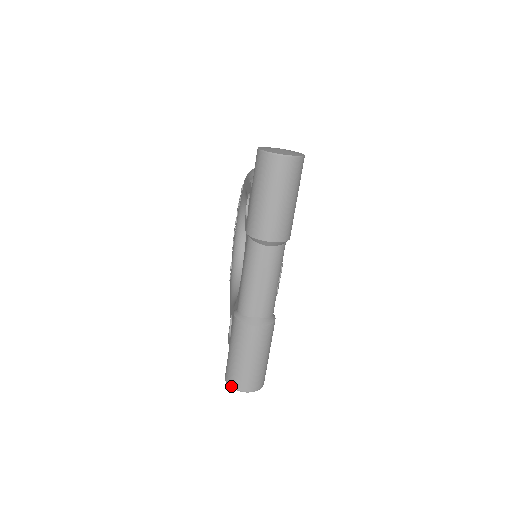
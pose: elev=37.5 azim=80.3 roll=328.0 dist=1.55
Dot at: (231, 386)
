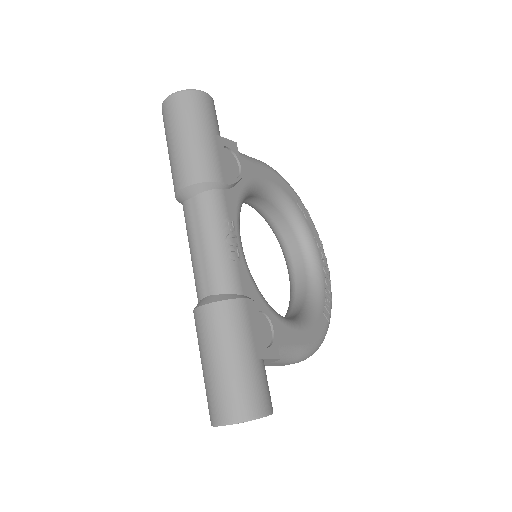
Dot at: occluded
